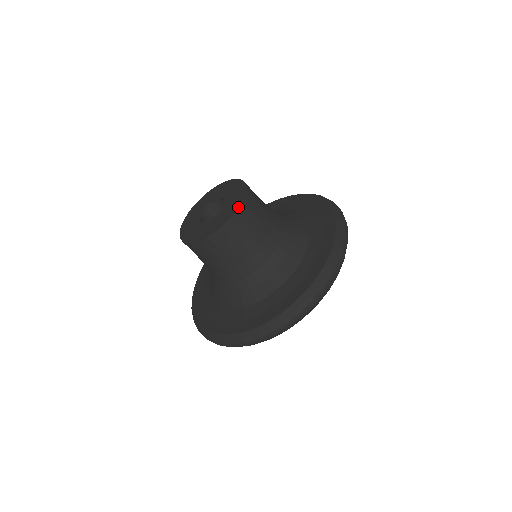
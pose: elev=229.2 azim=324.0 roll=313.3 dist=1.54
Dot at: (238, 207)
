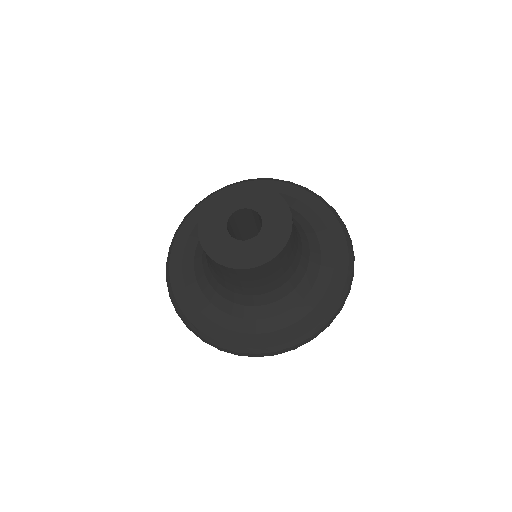
Dot at: (253, 267)
